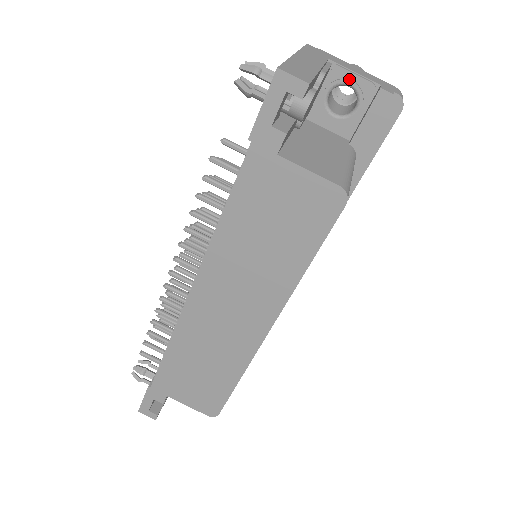
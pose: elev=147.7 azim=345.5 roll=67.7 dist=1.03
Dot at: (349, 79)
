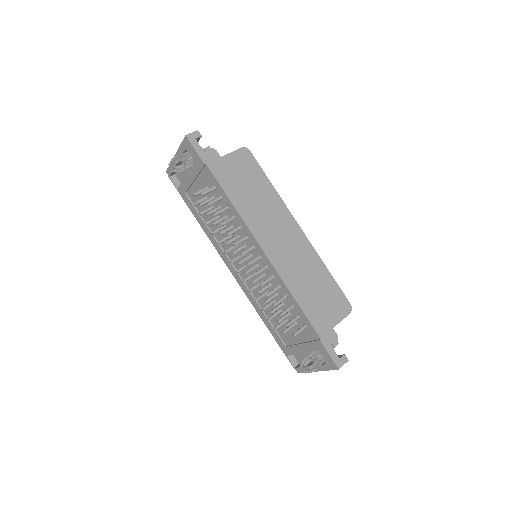
Dot at: occluded
